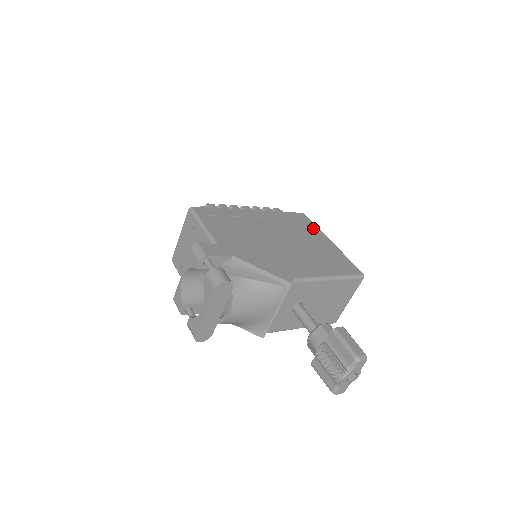
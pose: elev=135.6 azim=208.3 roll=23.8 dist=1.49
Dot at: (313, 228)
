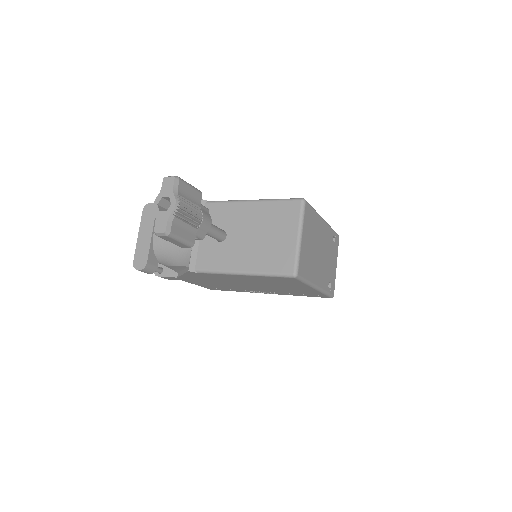
Dot at: occluded
